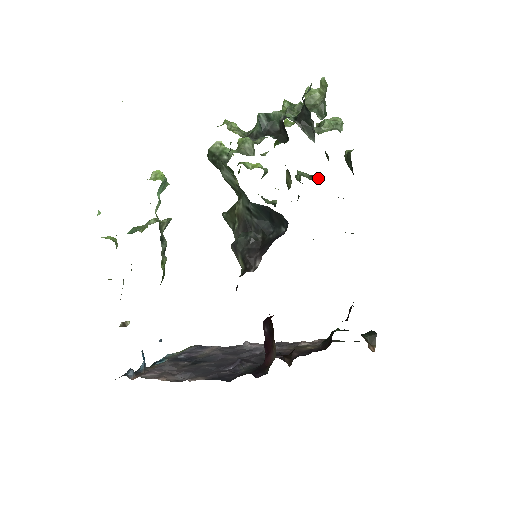
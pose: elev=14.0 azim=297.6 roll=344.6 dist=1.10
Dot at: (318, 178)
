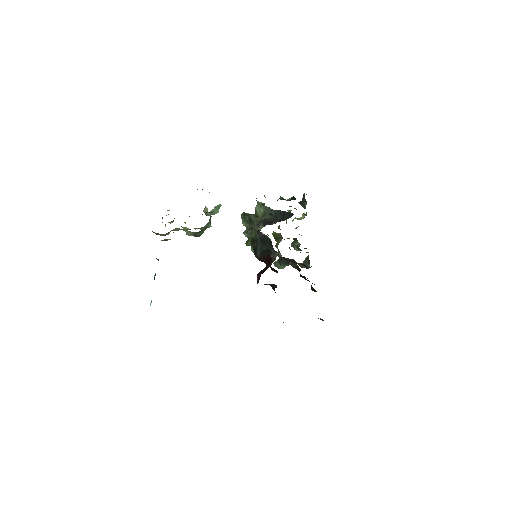
Dot at: occluded
